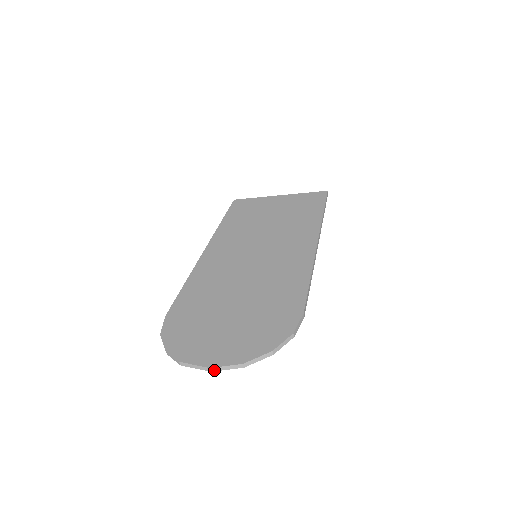
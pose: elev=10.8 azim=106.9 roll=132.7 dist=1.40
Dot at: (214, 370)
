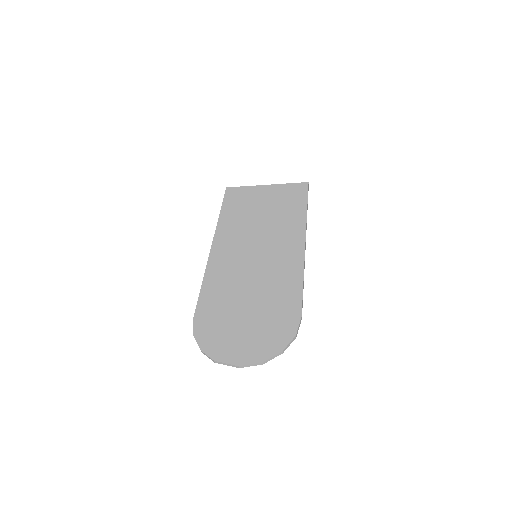
Dot at: (241, 367)
